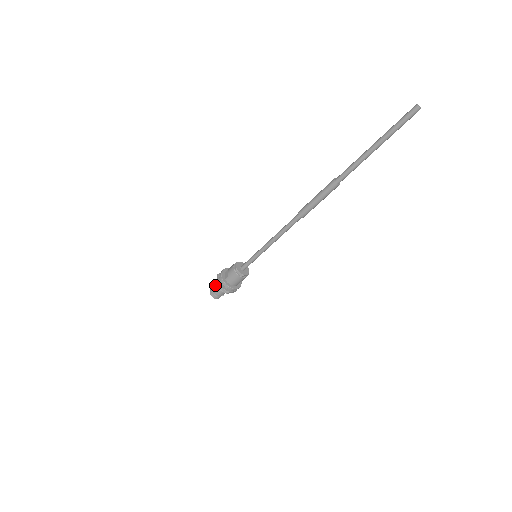
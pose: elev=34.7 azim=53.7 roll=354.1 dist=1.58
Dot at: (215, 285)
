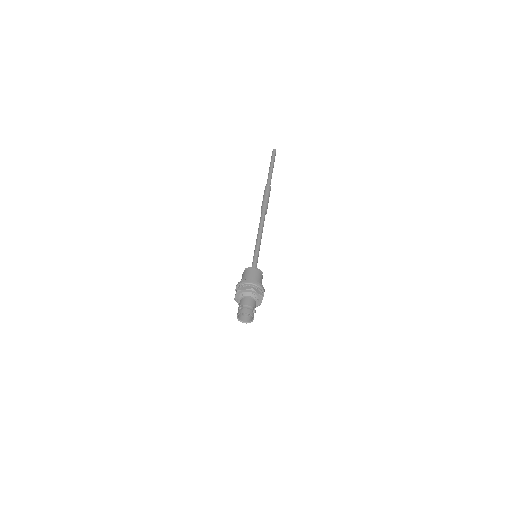
Dot at: occluded
